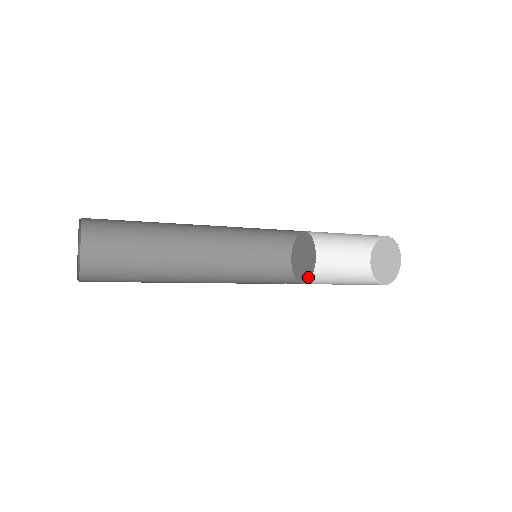
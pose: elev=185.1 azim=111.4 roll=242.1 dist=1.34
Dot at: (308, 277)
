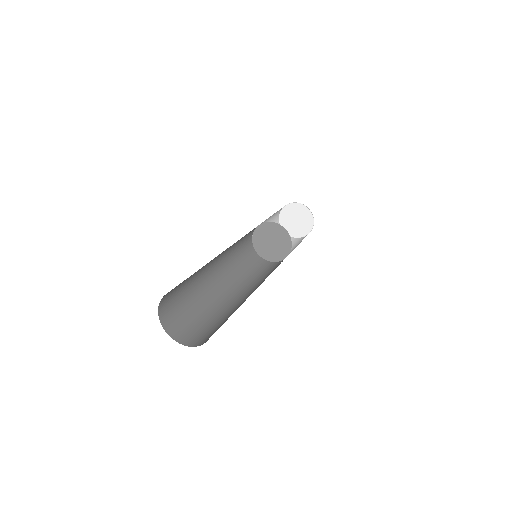
Dot at: (288, 249)
